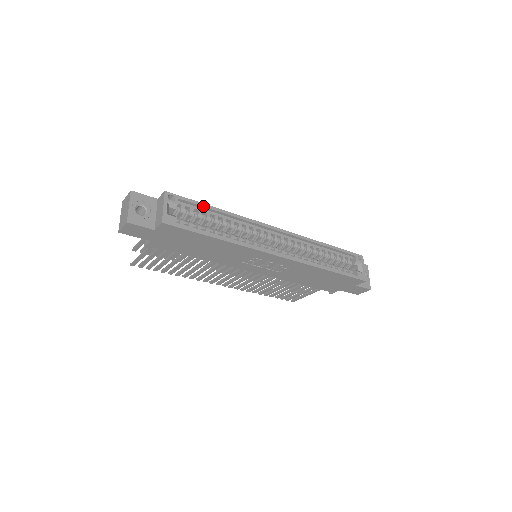
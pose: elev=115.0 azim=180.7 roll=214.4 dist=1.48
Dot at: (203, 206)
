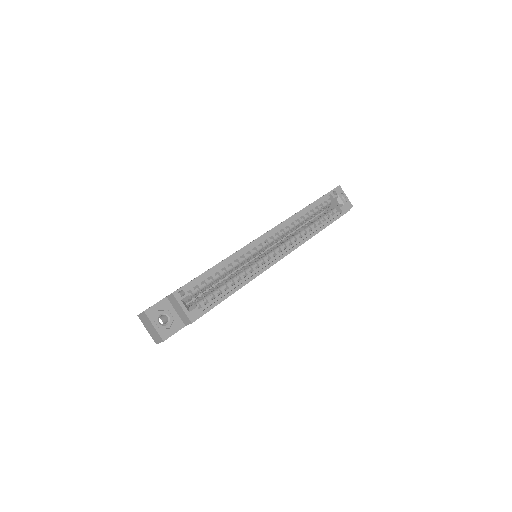
Dot at: (206, 275)
